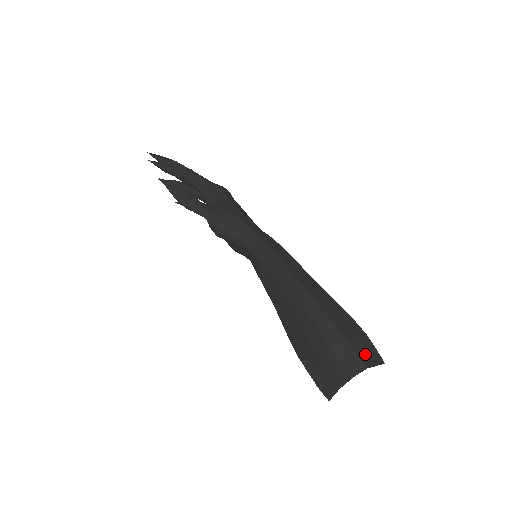
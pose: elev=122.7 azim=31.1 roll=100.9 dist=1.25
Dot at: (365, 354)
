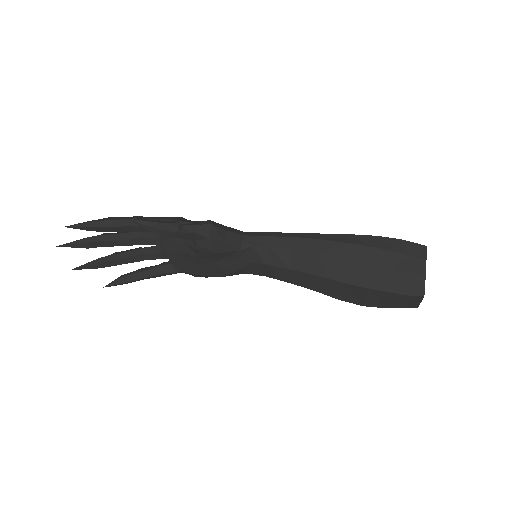
Dot at: occluded
